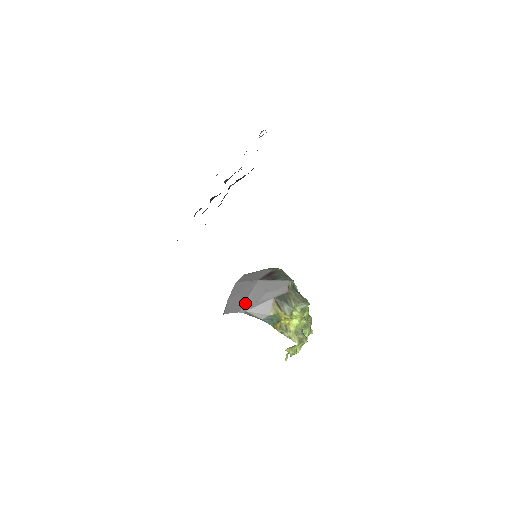
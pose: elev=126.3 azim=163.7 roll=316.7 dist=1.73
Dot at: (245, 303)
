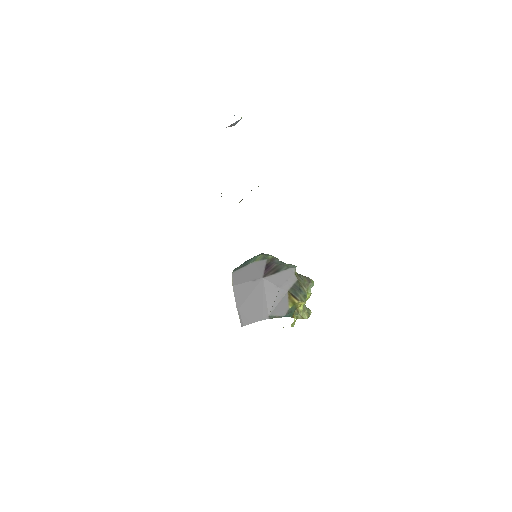
Dot at: (264, 308)
